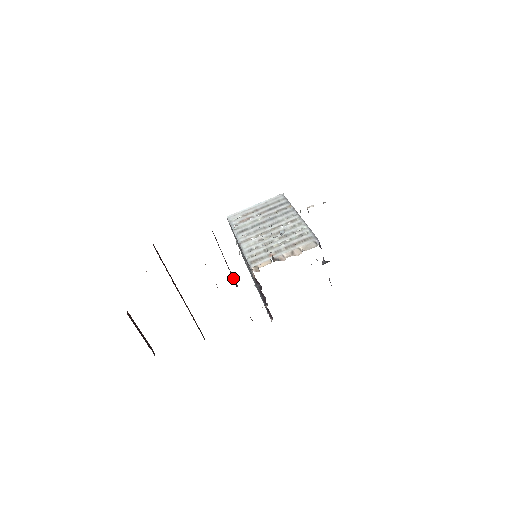
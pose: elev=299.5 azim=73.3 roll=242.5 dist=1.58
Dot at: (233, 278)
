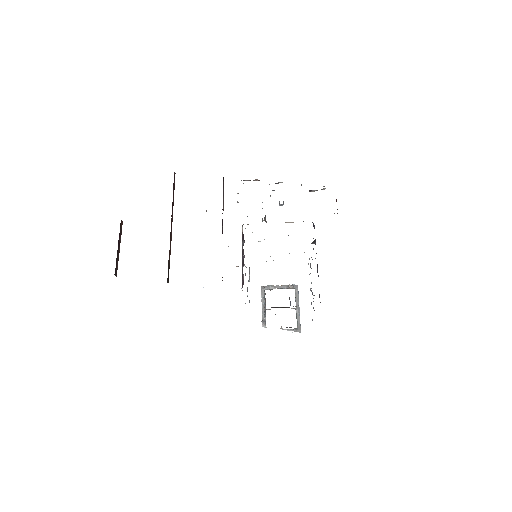
Dot at: occluded
